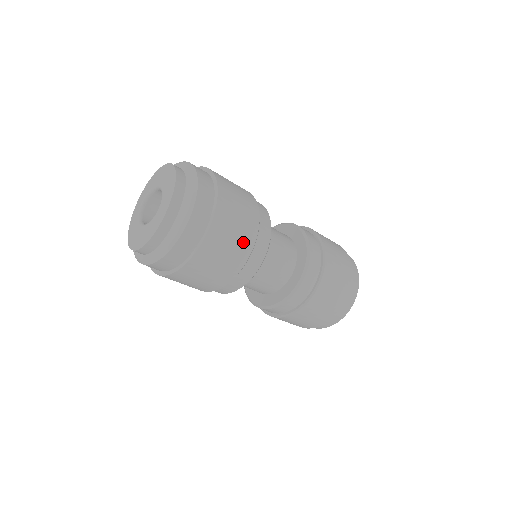
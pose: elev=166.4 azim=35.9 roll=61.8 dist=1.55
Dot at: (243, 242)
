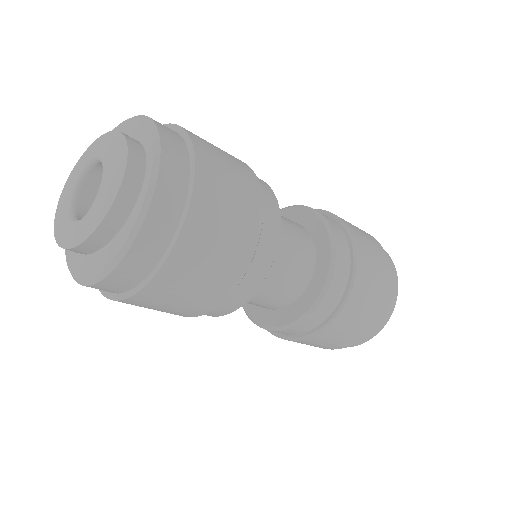
Dot at: (180, 312)
